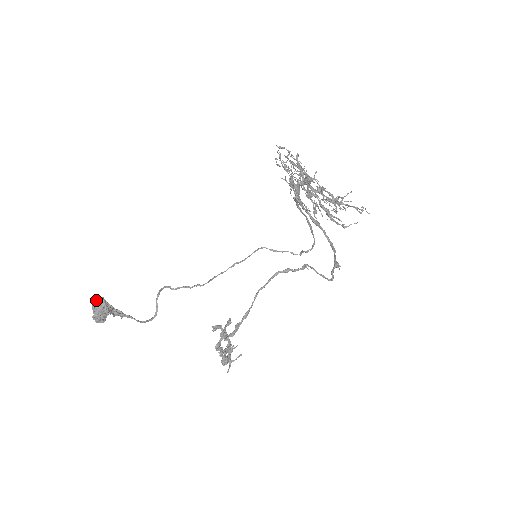
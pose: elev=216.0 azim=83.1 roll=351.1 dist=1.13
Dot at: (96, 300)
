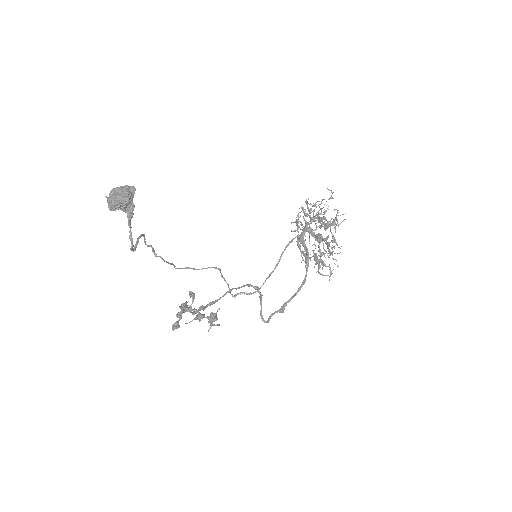
Dot at: (127, 185)
